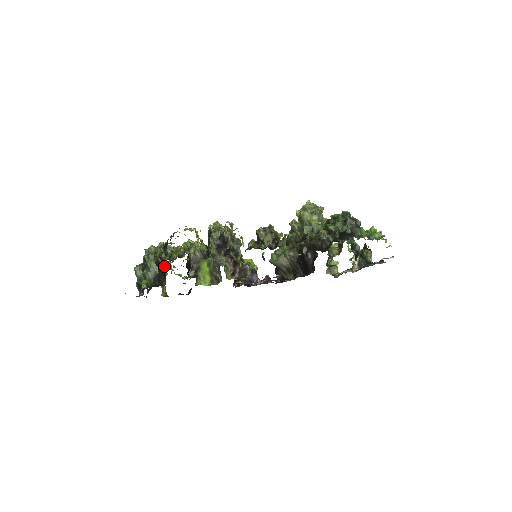
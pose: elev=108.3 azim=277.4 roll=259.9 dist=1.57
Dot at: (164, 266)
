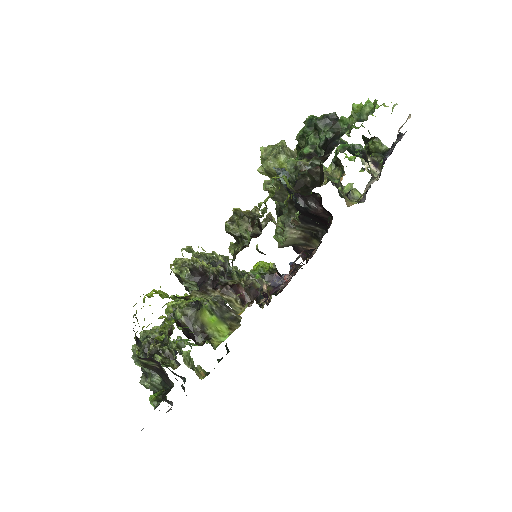
Dot at: (154, 364)
